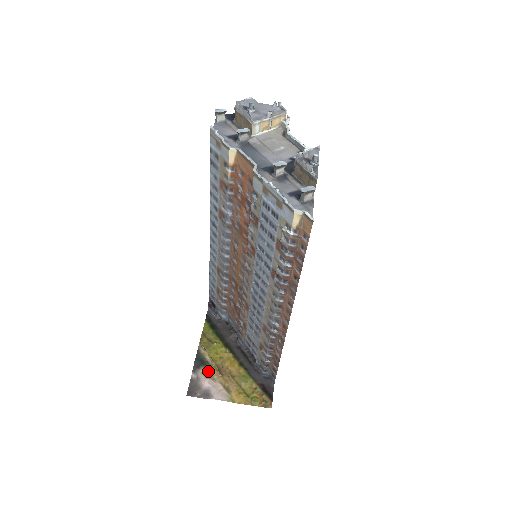
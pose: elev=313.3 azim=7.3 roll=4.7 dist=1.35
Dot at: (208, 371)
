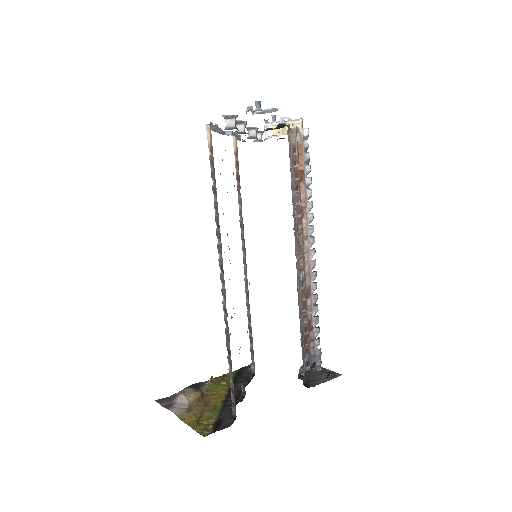
Dot at: (191, 392)
